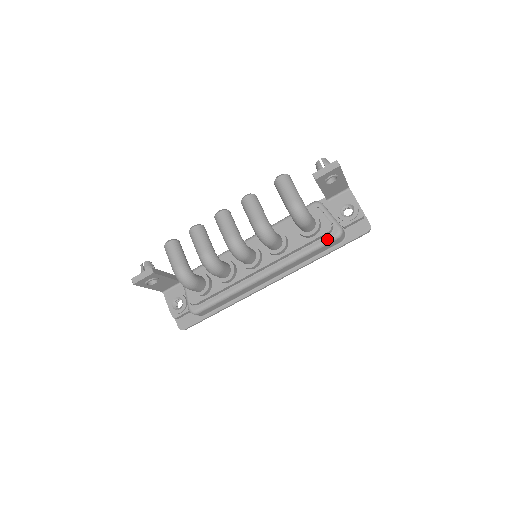
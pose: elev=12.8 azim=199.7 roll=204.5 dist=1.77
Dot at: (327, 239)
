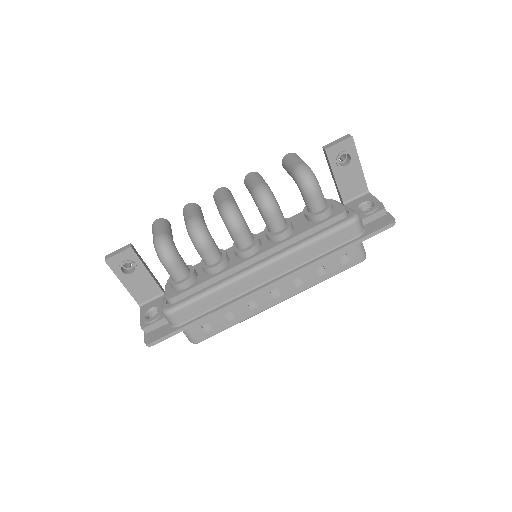
Dot at: (340, 223)
